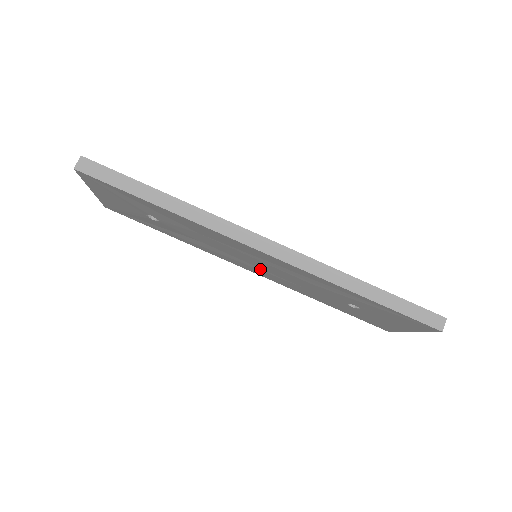
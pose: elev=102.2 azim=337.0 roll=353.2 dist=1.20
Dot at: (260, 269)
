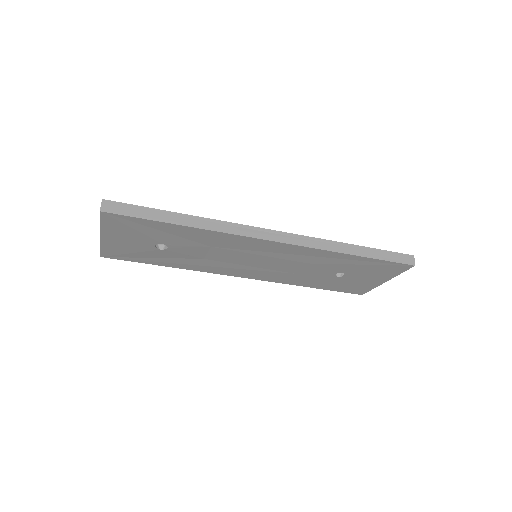
Dot at: (258, 269)
